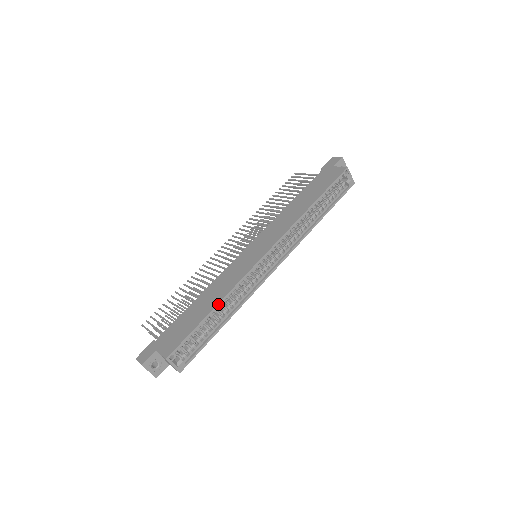
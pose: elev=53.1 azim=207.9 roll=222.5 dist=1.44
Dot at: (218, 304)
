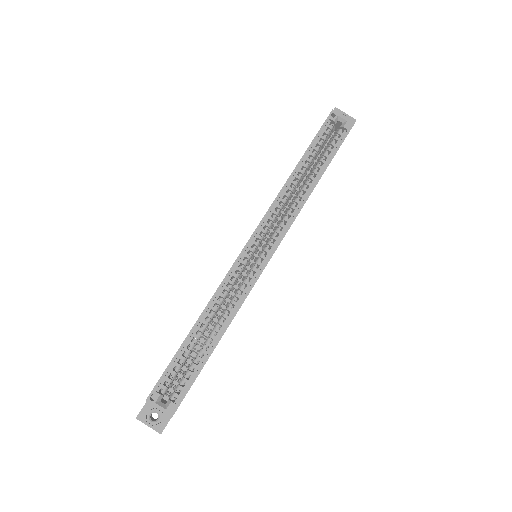
Dot at: (198, 319)
